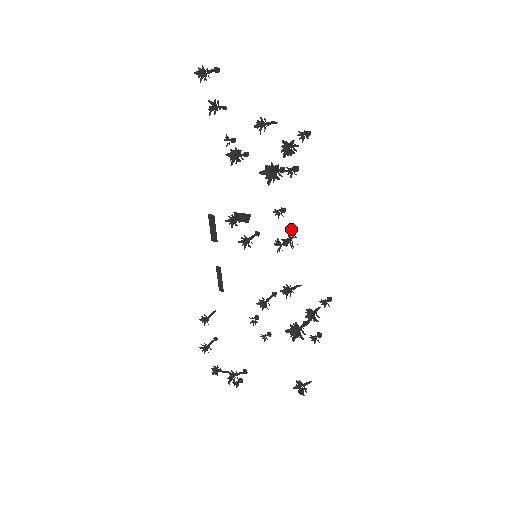
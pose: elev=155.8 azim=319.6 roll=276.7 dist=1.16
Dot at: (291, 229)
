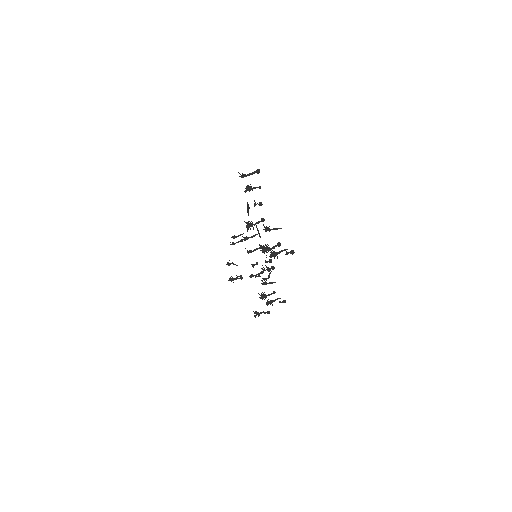
Dot at: (269, 274)
